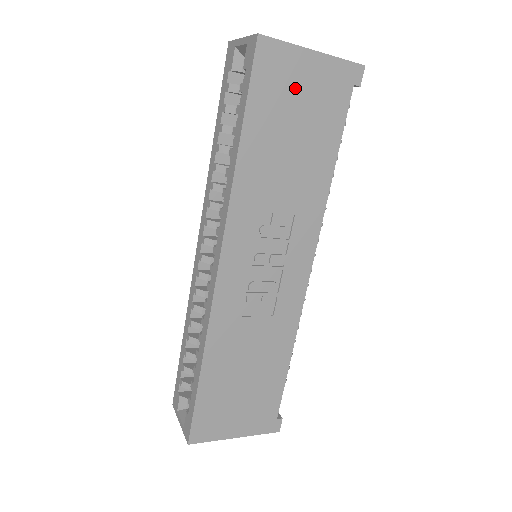
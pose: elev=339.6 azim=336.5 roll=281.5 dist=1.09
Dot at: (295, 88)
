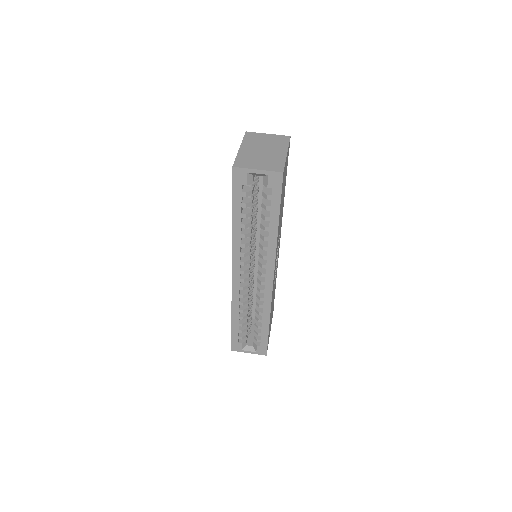
Dot at: (284, 178)
